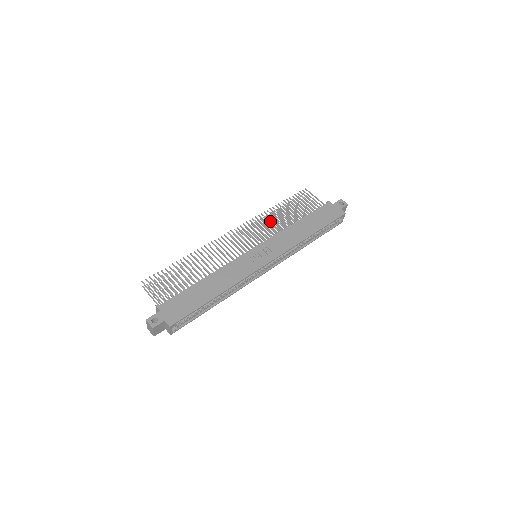
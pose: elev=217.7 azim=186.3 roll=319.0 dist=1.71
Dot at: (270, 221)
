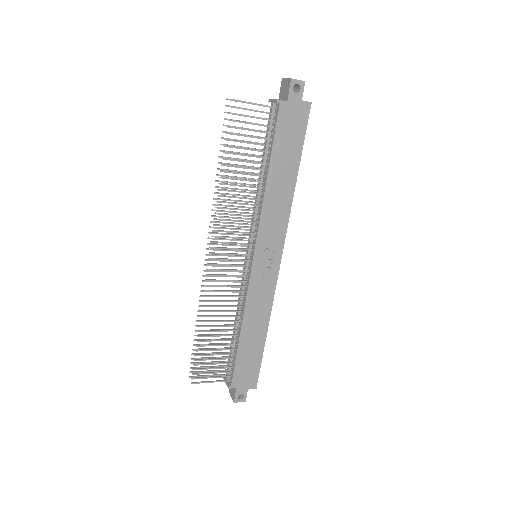
Dot at: occluded
